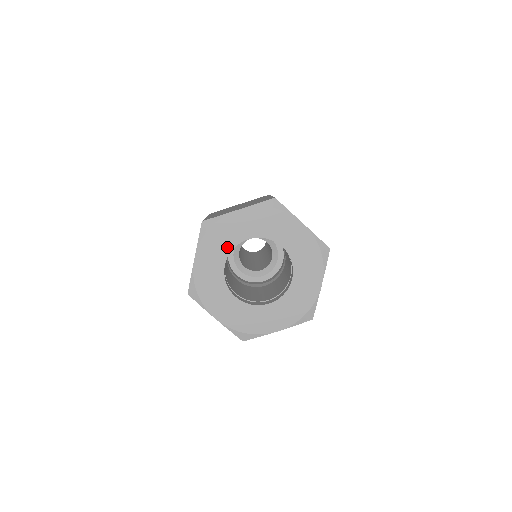
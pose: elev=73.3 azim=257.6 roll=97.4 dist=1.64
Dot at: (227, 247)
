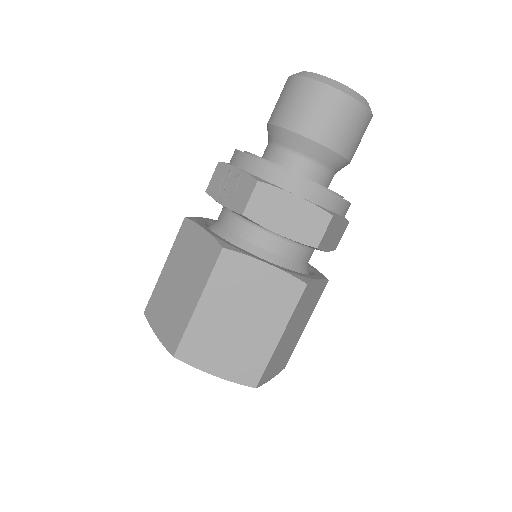
Dot at: occluded
